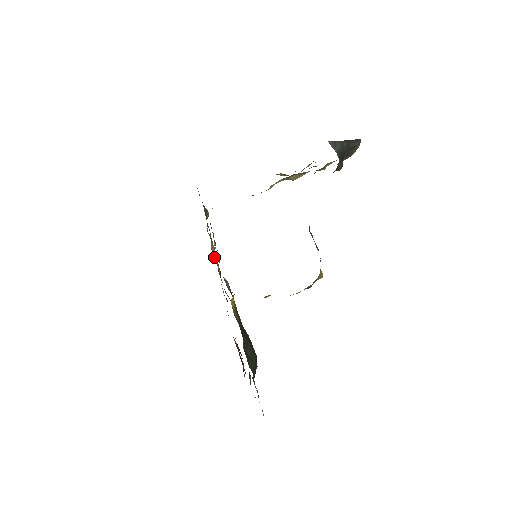
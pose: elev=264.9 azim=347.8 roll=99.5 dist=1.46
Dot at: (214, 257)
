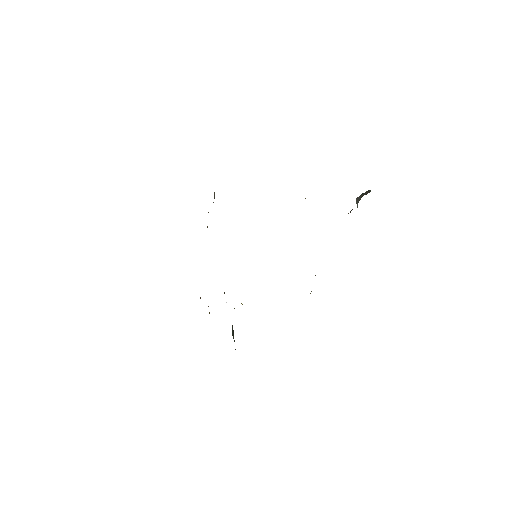
Dot at: occluded
